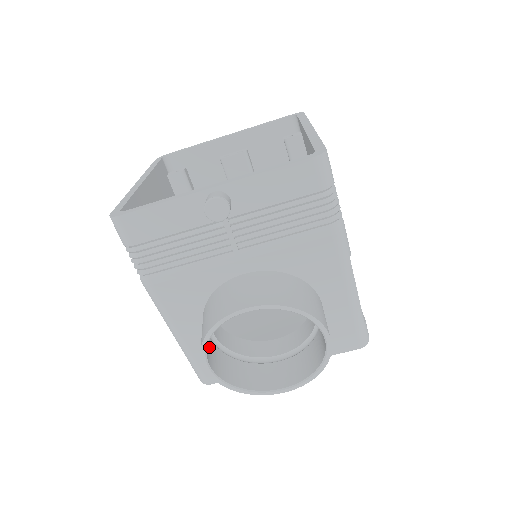
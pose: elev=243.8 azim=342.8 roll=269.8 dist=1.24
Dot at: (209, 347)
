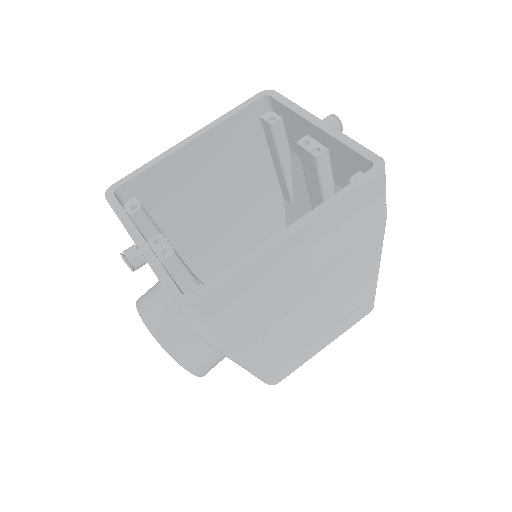
Dot at: occluded
